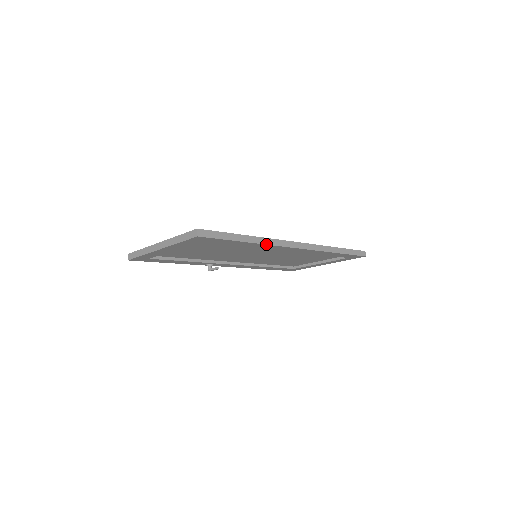
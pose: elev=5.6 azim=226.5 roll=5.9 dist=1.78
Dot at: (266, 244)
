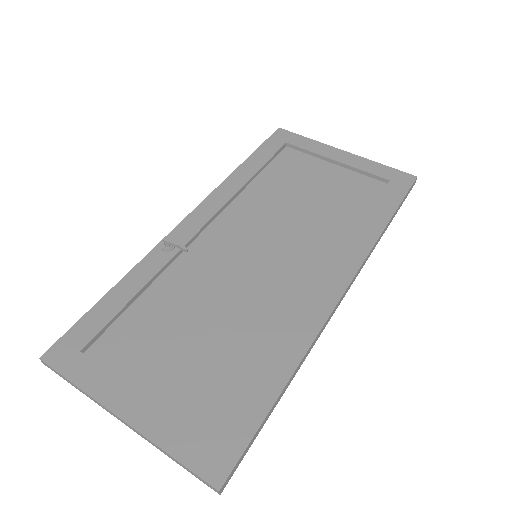
Dot at: (305, 358)
